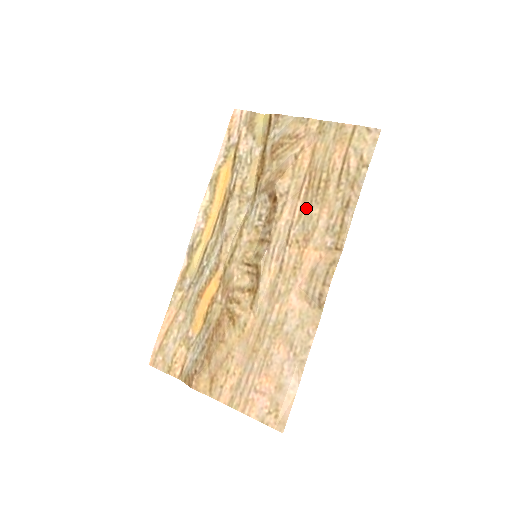
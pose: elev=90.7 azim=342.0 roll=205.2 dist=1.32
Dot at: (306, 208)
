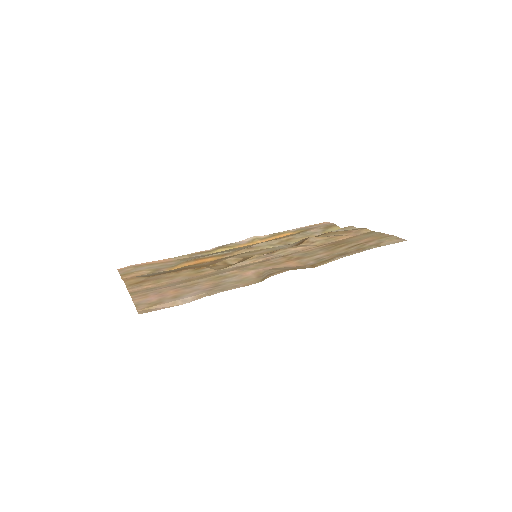
Dot at: (316, 250)
